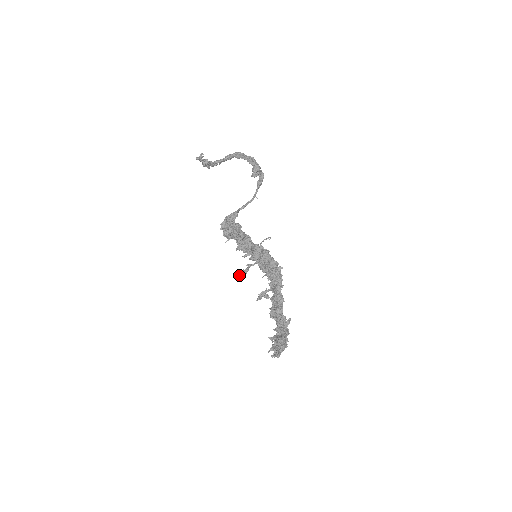
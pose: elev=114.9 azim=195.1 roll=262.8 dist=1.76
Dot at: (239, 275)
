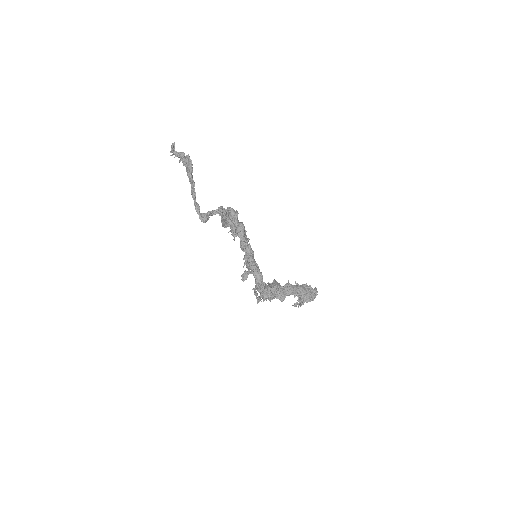
Dot at: (243, 274)
